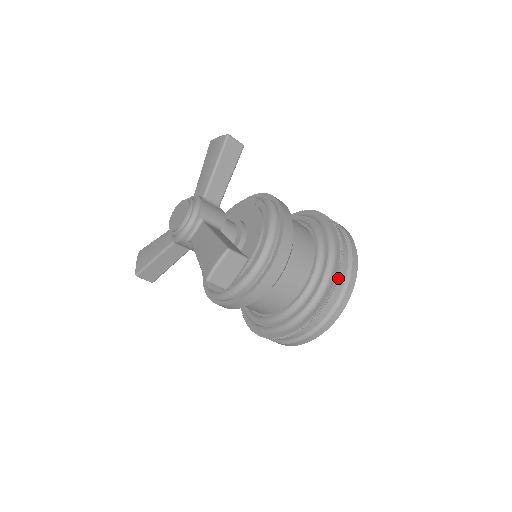
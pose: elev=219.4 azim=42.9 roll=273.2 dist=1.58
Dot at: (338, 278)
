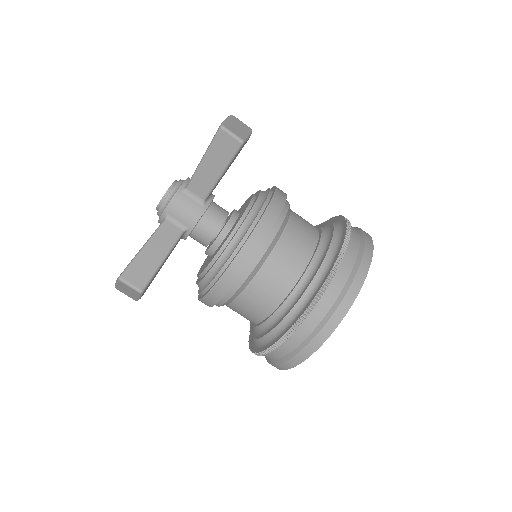
Dot at: (287, 340)
